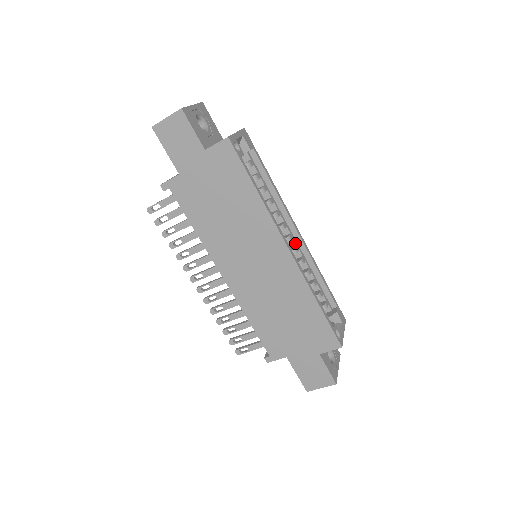
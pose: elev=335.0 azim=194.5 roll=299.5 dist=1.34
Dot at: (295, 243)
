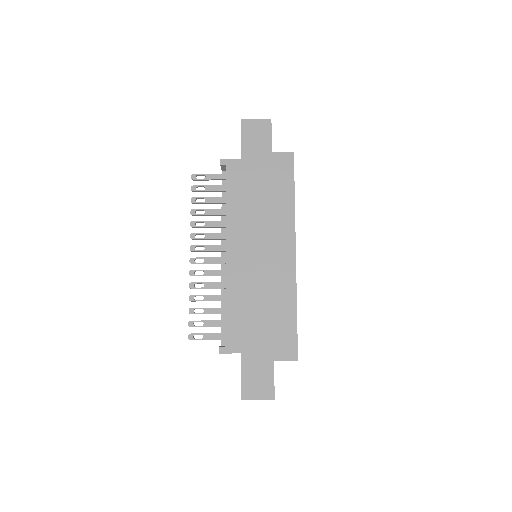
Dot at: occluded
